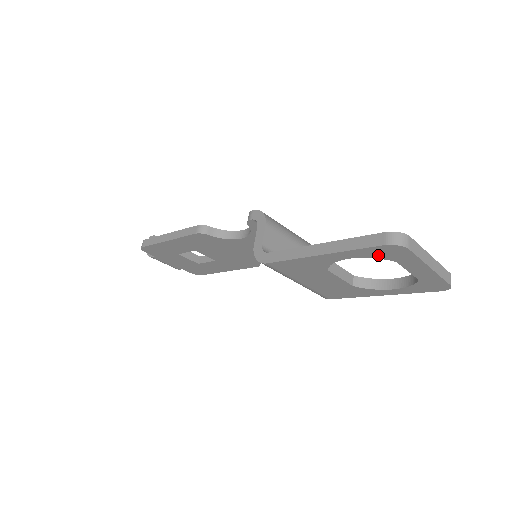
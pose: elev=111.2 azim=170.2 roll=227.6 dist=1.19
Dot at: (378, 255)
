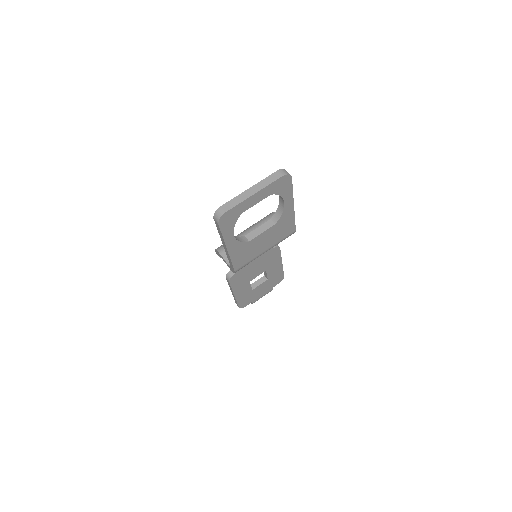
Dot at: (231, 224)
